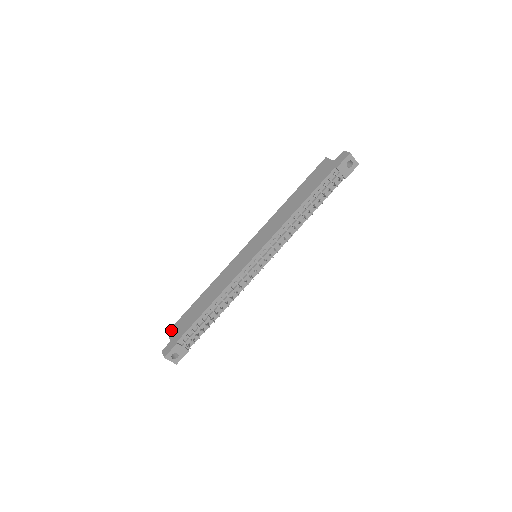
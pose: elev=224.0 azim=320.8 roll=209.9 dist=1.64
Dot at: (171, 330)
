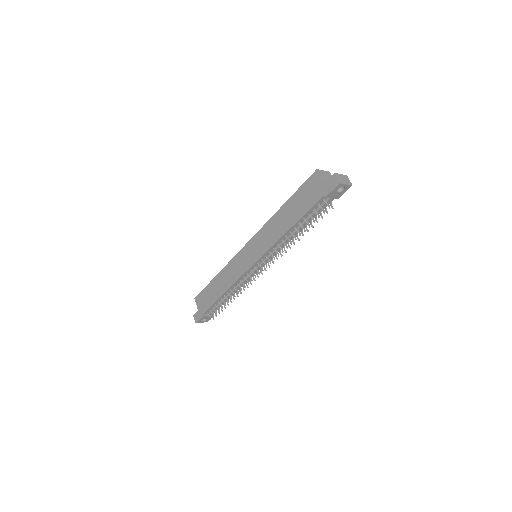
Dot at: (197, 299)
